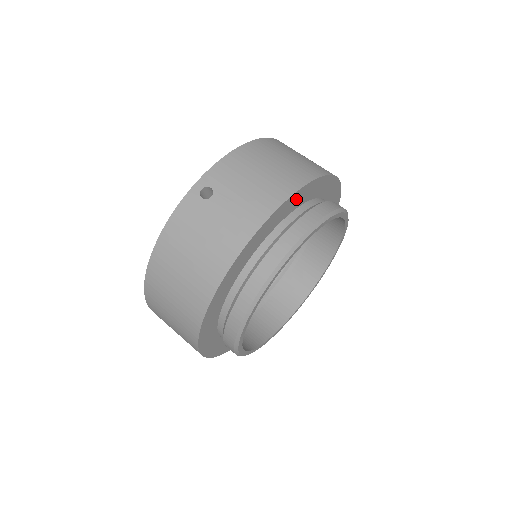
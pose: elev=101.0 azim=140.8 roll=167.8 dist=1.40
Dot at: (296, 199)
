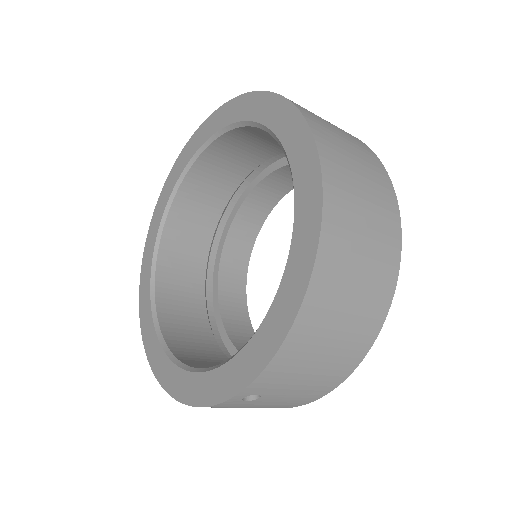
Dot at: occluded
